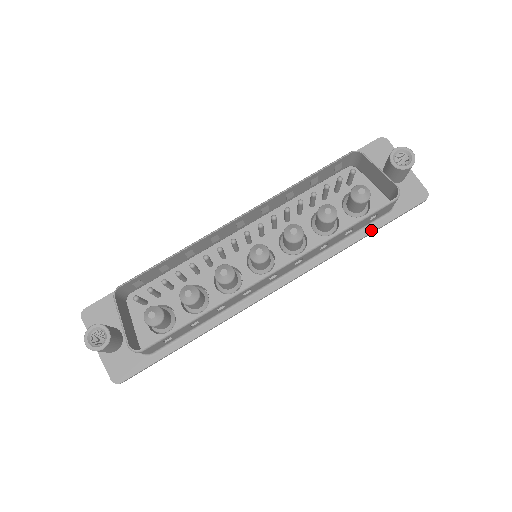
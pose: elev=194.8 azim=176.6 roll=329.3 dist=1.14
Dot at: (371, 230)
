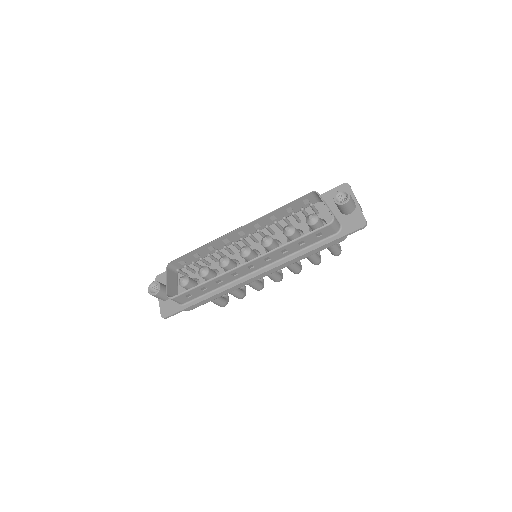
Dot at: (322, 244)
